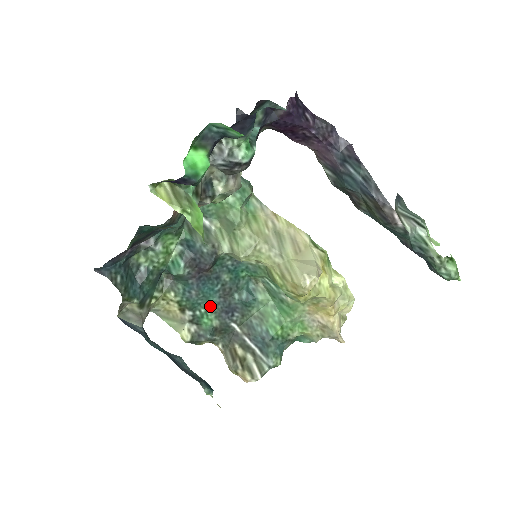
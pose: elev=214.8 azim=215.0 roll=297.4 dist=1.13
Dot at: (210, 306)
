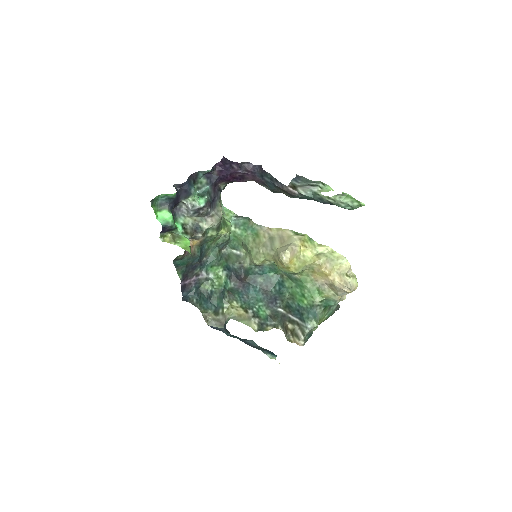
Dot at: (260, 302)
